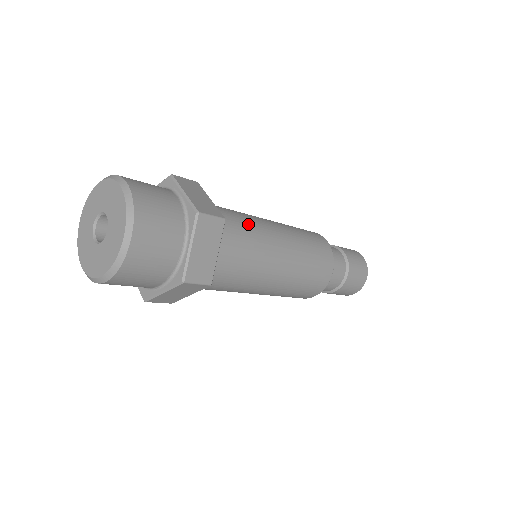
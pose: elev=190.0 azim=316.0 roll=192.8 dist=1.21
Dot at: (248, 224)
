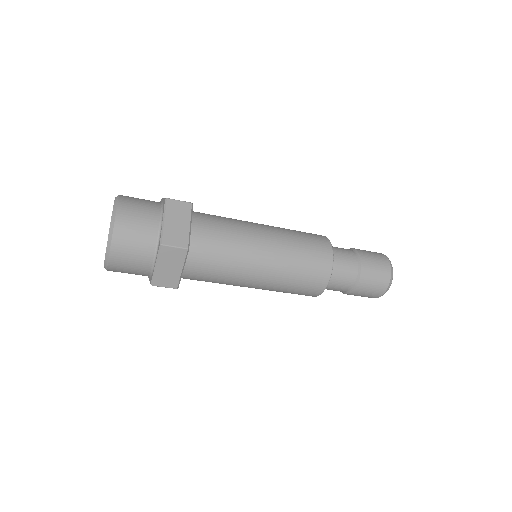
Dot at: (227, 218)
